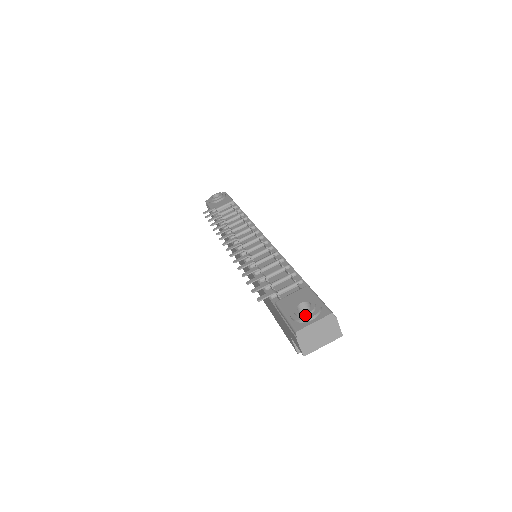
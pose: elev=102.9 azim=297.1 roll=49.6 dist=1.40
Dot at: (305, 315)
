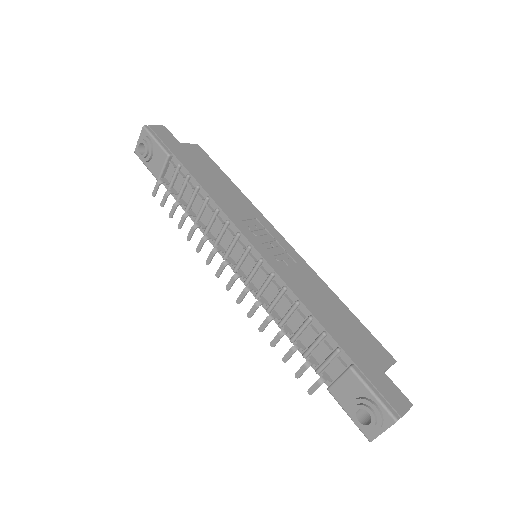
Dot at: (370, 429)
